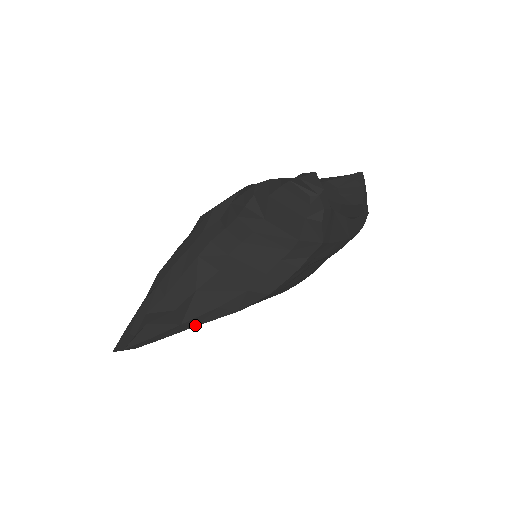
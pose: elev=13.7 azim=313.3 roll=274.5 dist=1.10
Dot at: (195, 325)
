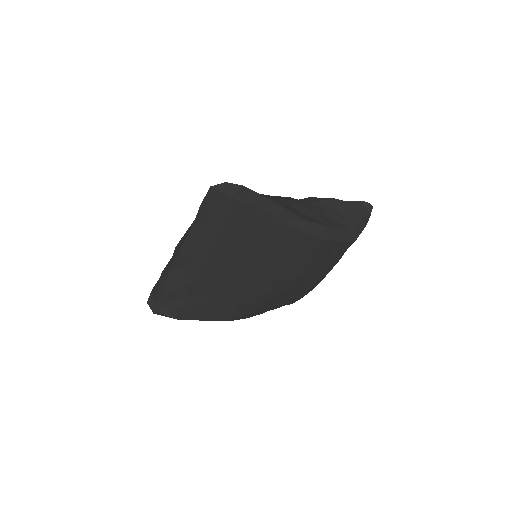
Dot at: (283, 219)
